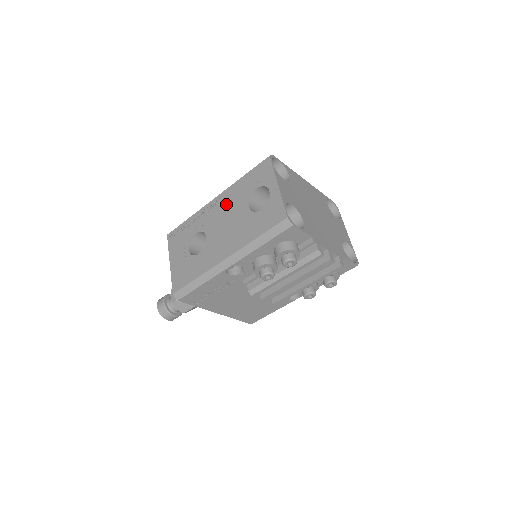
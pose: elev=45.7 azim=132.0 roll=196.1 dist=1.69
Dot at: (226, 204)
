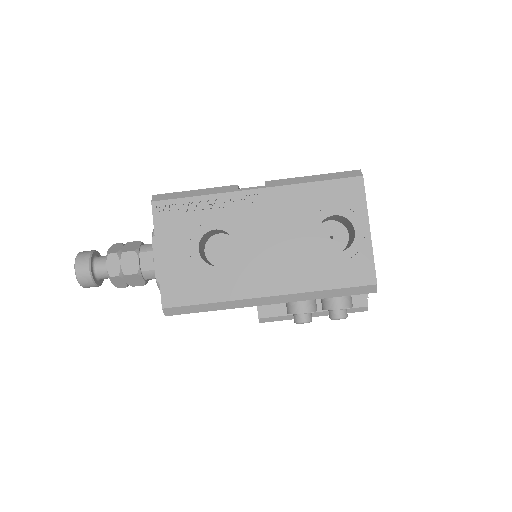
Dot at: (278, 211)
